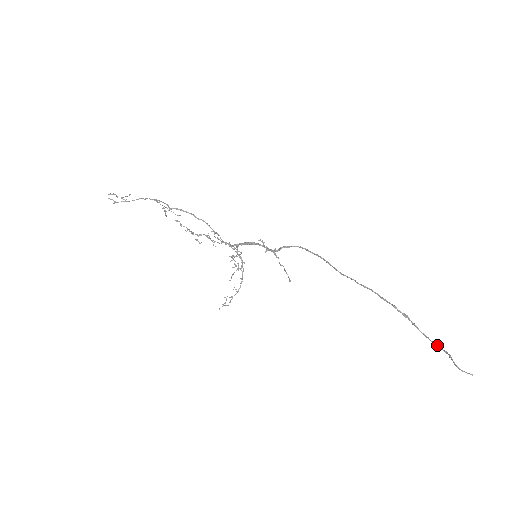
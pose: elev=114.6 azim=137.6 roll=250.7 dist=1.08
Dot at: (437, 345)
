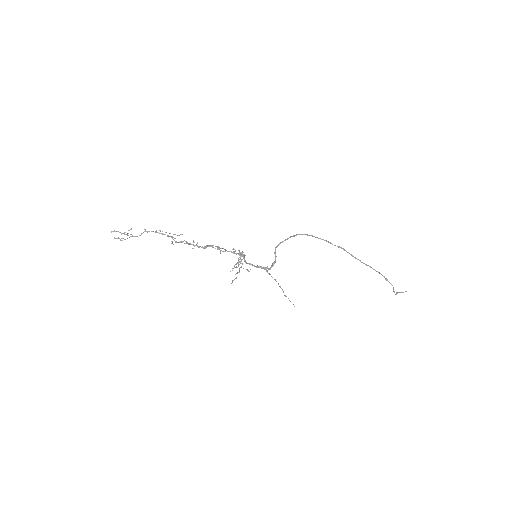
Dot at: (386, 280)
